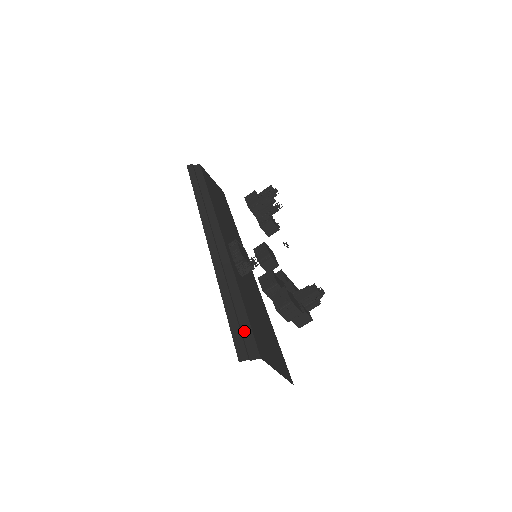
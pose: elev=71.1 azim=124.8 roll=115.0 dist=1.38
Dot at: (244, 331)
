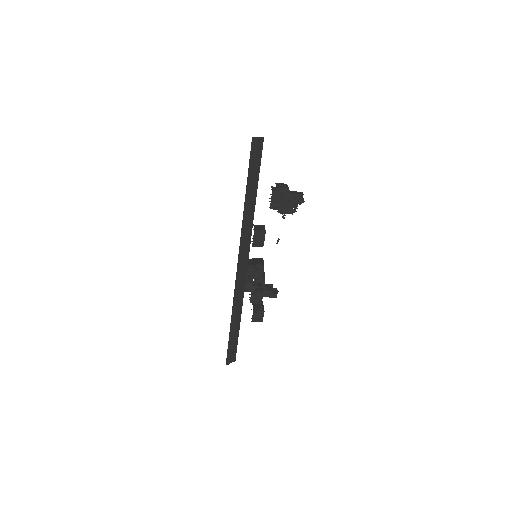
Dot at: (234, 346)
